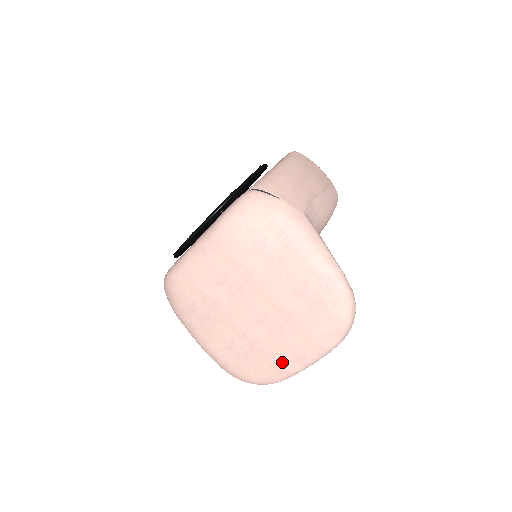
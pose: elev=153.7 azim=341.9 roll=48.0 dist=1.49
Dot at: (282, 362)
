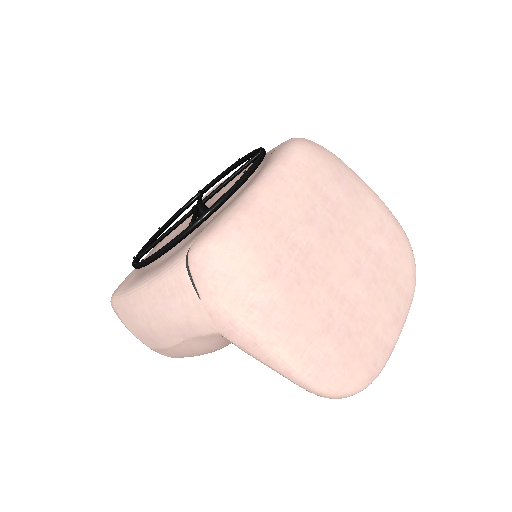
Dot at: (384, 329)
